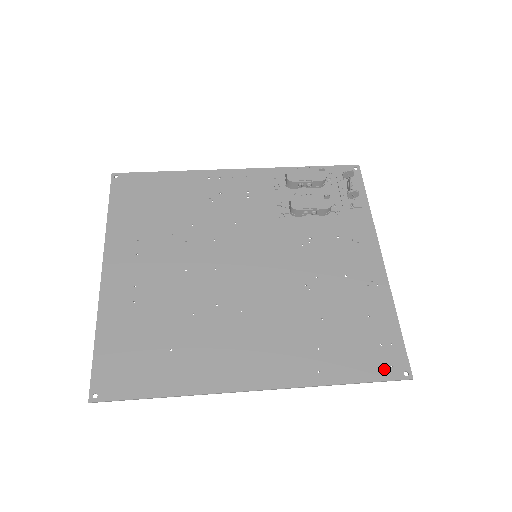
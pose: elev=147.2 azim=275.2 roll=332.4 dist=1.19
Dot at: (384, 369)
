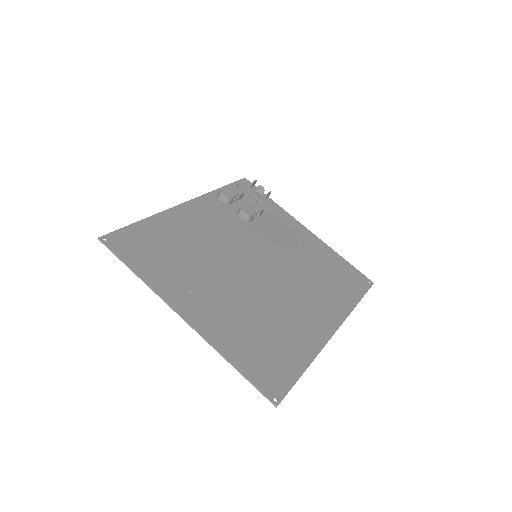
Dot at: (362, 285)
